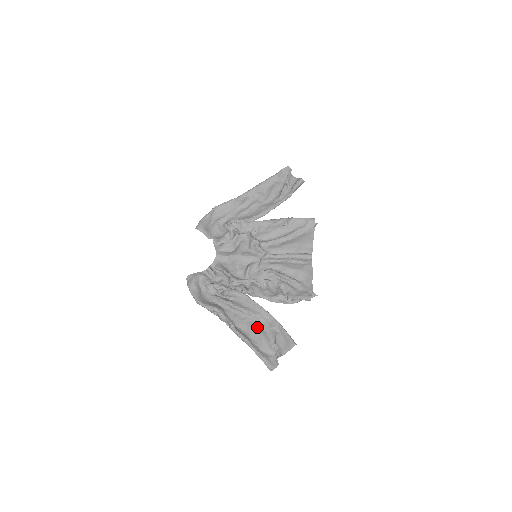
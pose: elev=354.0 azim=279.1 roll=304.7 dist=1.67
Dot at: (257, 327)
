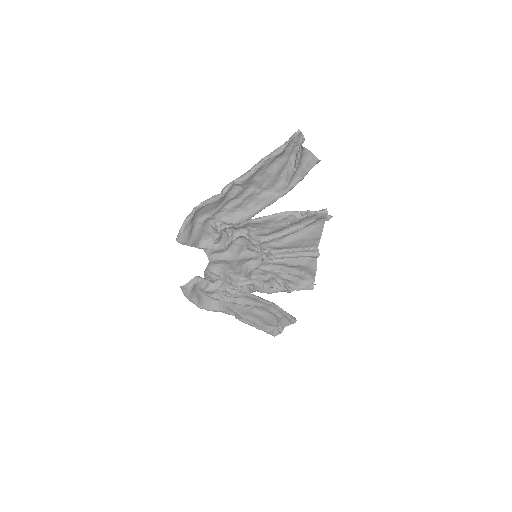
Dot at: (261, 313)
